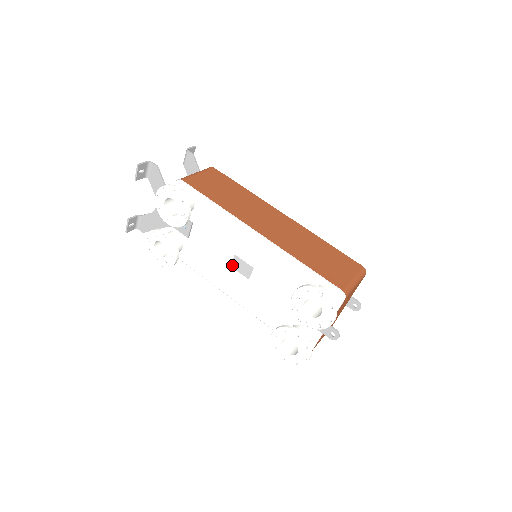
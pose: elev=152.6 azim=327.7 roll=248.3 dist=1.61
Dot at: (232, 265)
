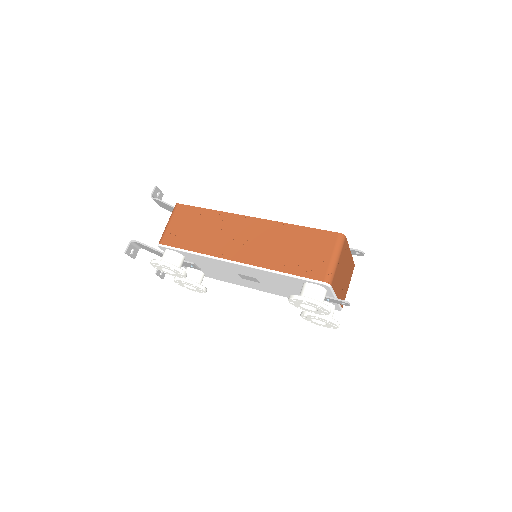
Dot at: (242, 278)
